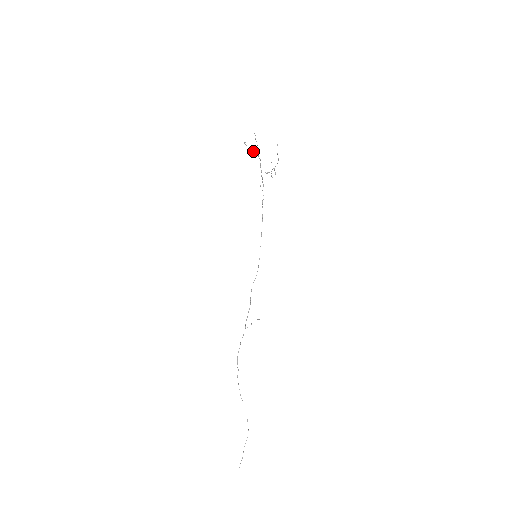
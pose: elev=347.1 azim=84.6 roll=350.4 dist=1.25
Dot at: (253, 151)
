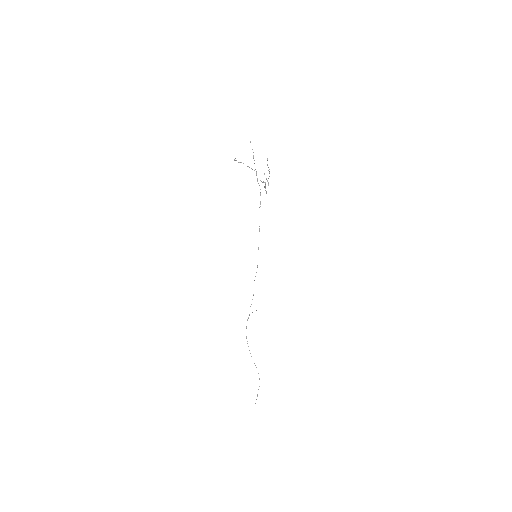
Dot at: occluded
